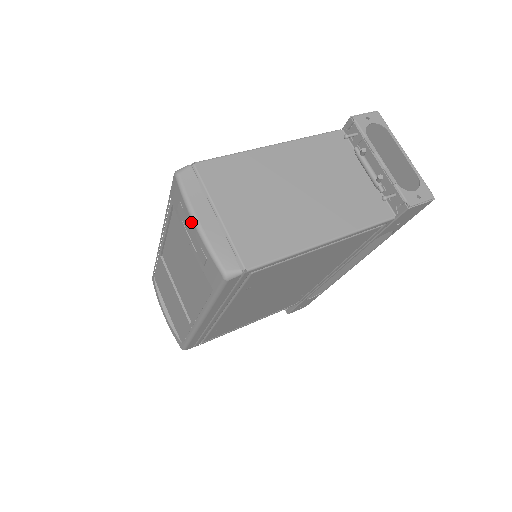
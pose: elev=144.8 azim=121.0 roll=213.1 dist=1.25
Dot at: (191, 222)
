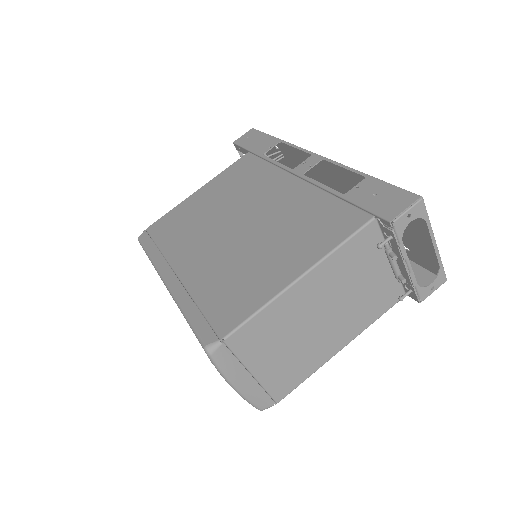
Dot at: (228, 383)
